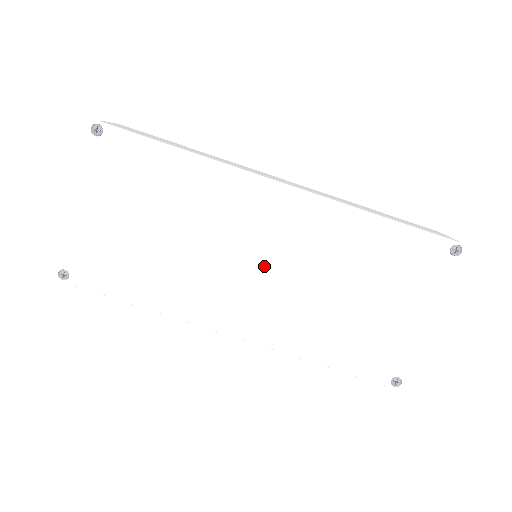
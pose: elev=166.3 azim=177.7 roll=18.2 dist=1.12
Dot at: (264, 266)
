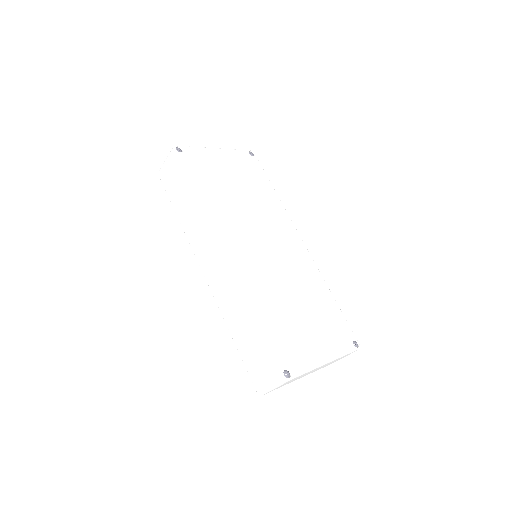
Dot at: (270, 251)
